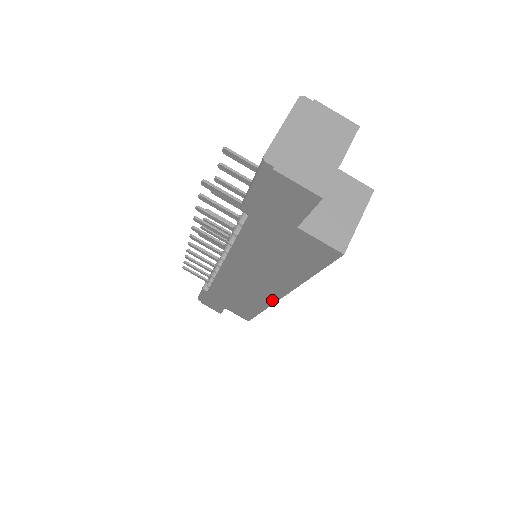
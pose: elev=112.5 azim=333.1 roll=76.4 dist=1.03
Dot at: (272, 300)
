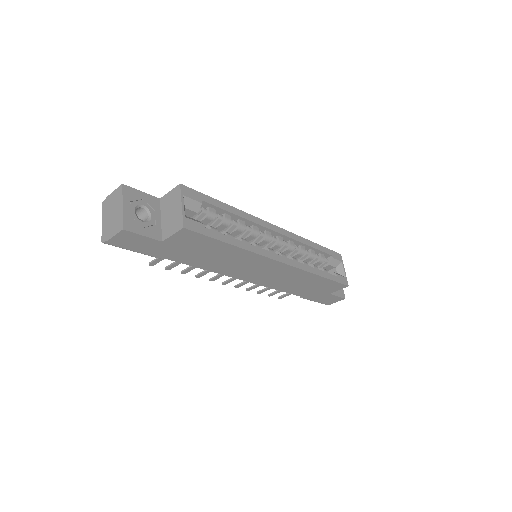
Dot at: (288, 267)
